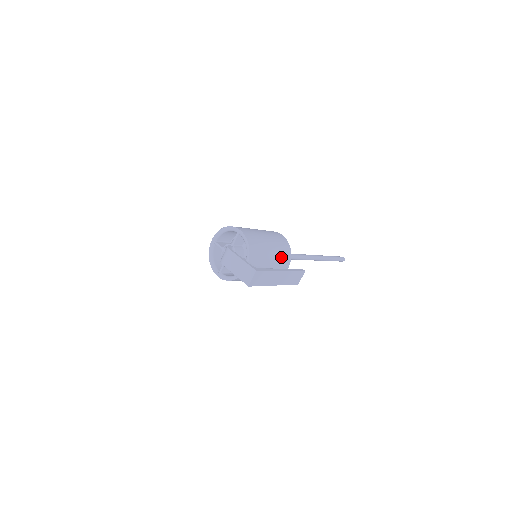
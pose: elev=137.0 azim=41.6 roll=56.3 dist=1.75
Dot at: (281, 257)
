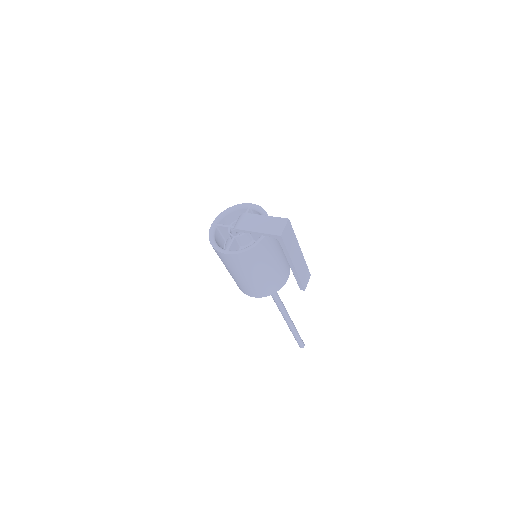
Dot at: (285, 256)
